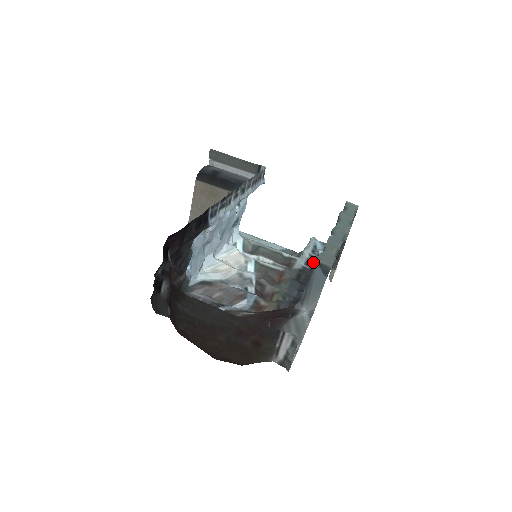
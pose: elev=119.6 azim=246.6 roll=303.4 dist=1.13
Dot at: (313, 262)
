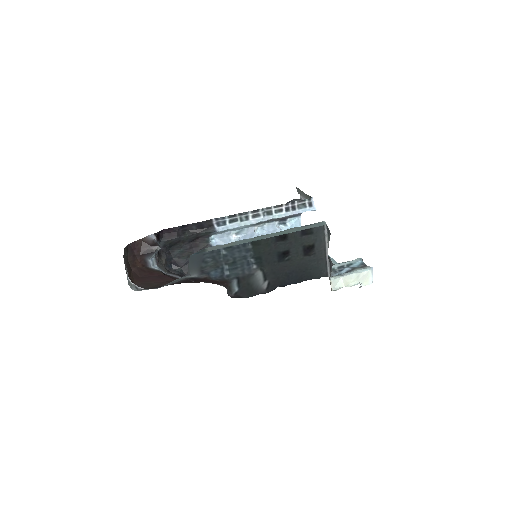
Dot at: occluded
